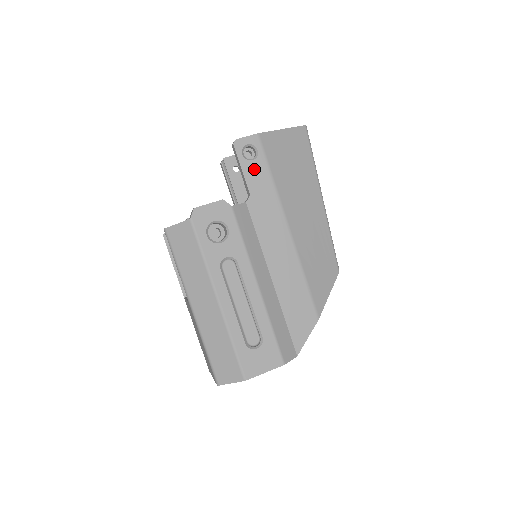
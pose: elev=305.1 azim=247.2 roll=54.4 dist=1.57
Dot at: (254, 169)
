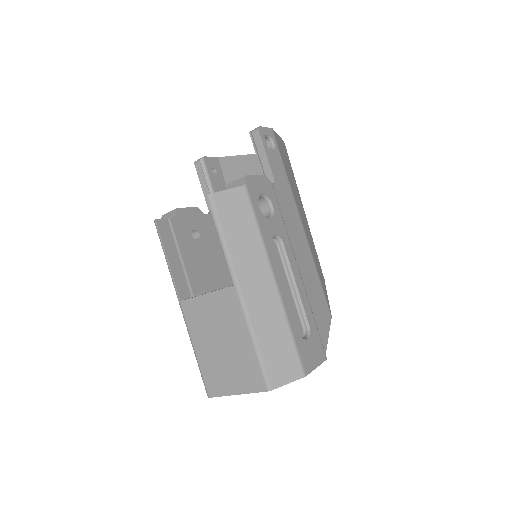
Dot at: (274, 159)
